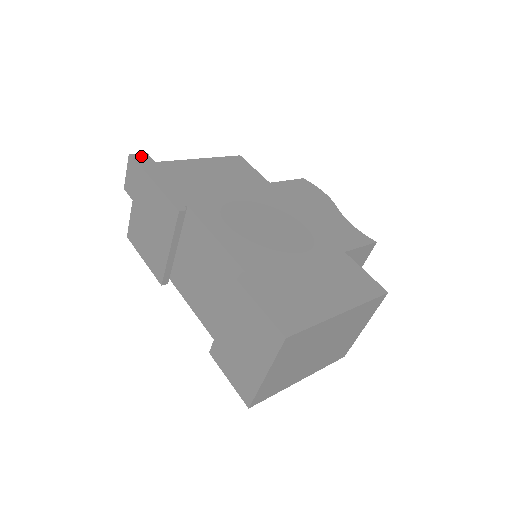
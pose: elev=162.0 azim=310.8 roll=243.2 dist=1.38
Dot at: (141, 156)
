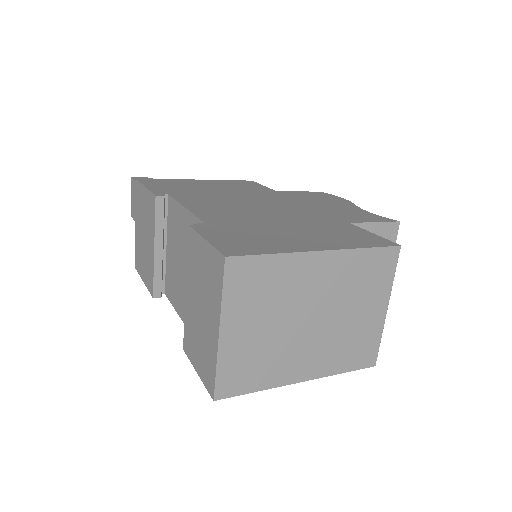
Dot at: occluded
